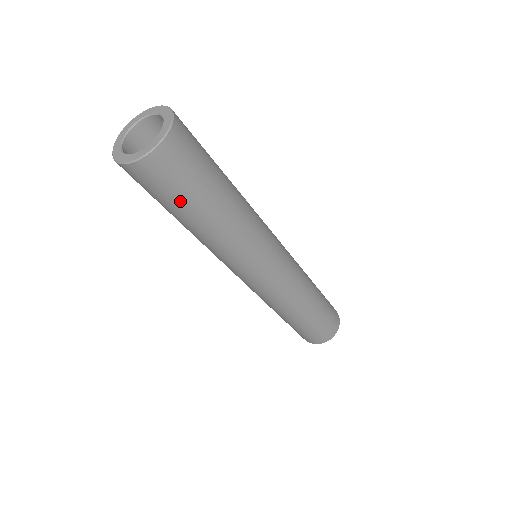
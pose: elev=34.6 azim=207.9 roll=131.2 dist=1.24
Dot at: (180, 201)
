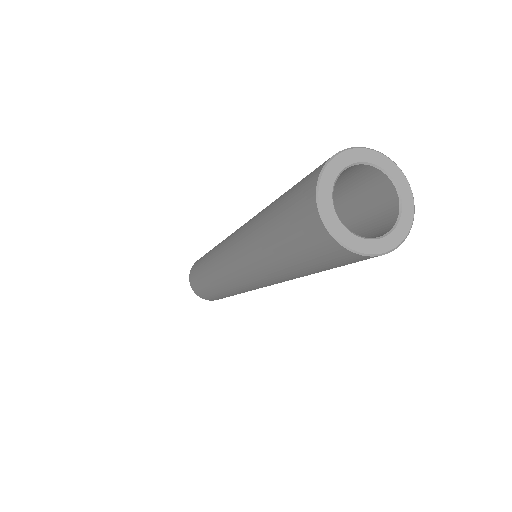
Dot at: (301, 260)
